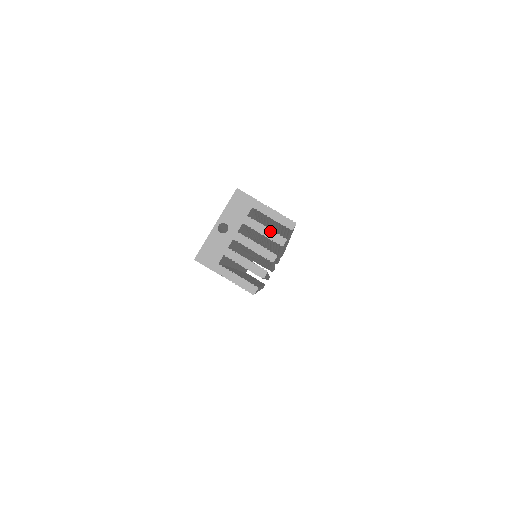
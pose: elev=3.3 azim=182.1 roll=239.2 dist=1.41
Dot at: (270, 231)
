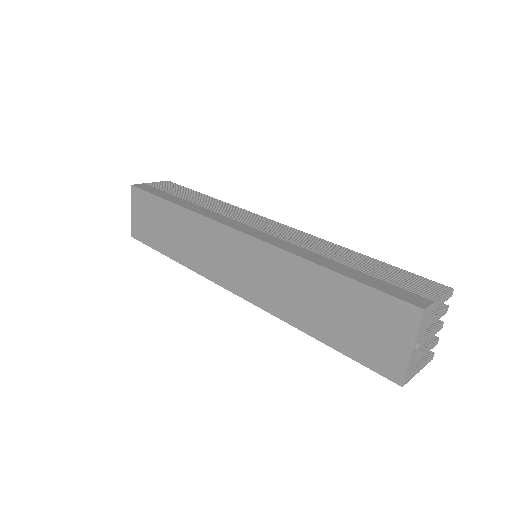
Dot at: (441, 312)
